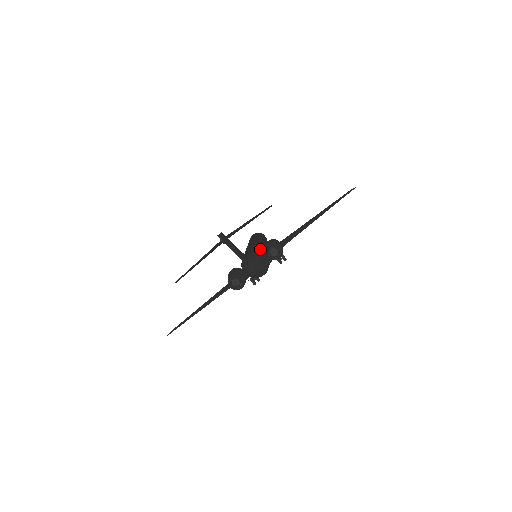
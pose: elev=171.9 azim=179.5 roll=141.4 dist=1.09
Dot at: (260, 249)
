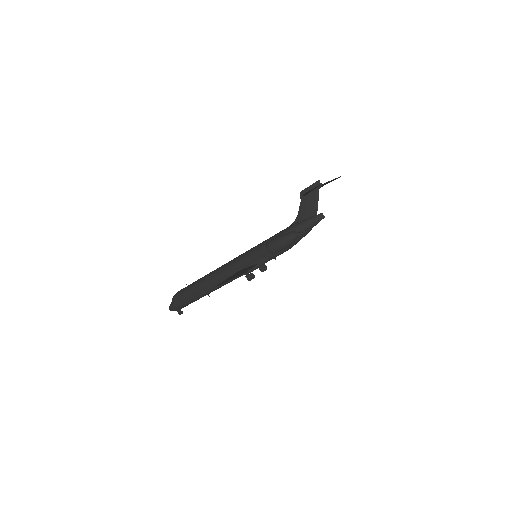
Dot at: occluded
